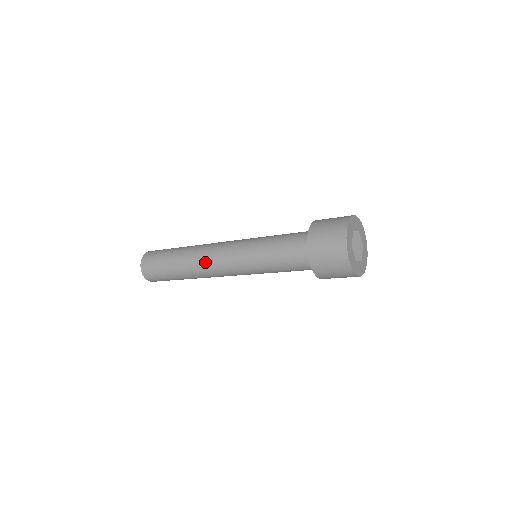
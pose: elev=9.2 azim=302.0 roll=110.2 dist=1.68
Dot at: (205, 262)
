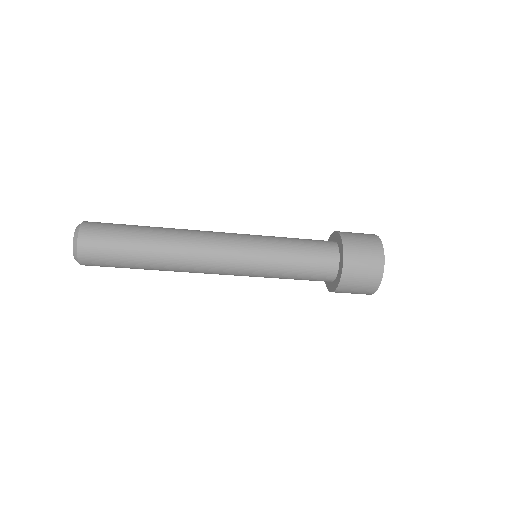
Dot at: (198, 242)
